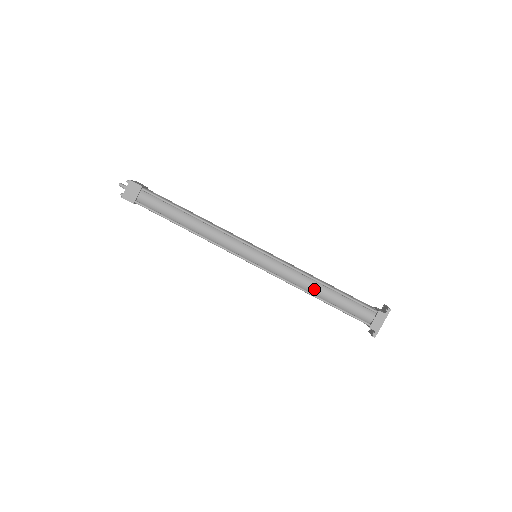
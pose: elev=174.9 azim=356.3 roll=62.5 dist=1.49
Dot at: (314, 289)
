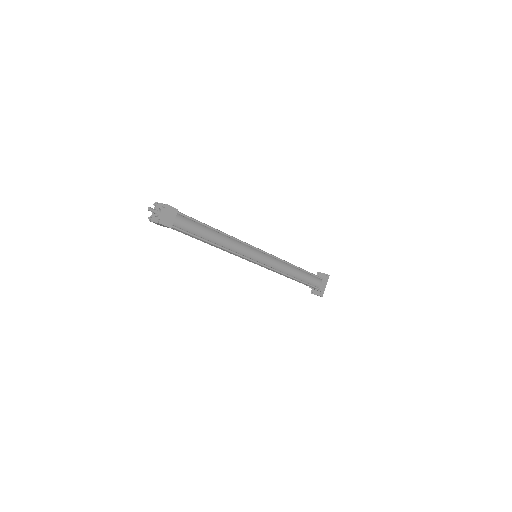
Dot at: (294, 273)
